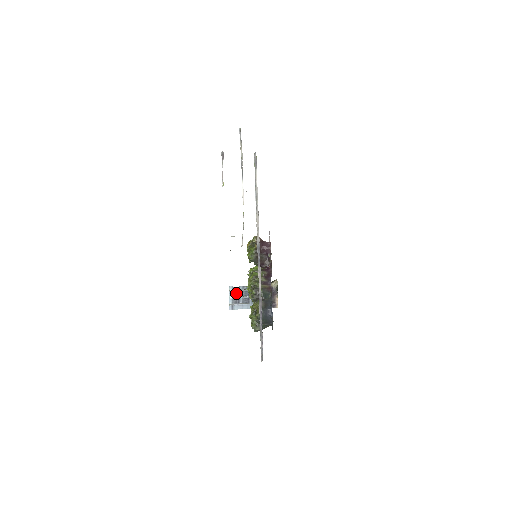
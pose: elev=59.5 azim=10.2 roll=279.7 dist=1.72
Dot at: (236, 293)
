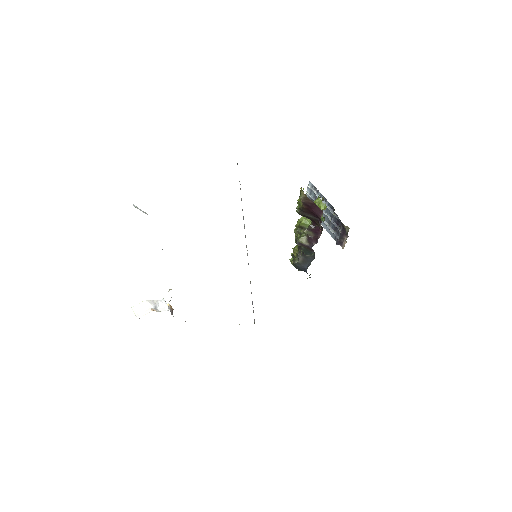
Dot at: (314, 194)
